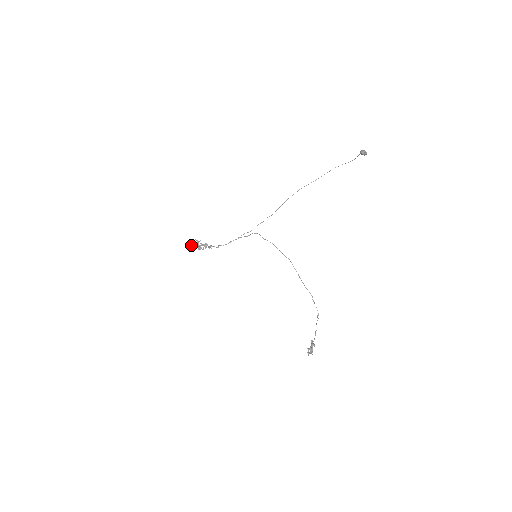
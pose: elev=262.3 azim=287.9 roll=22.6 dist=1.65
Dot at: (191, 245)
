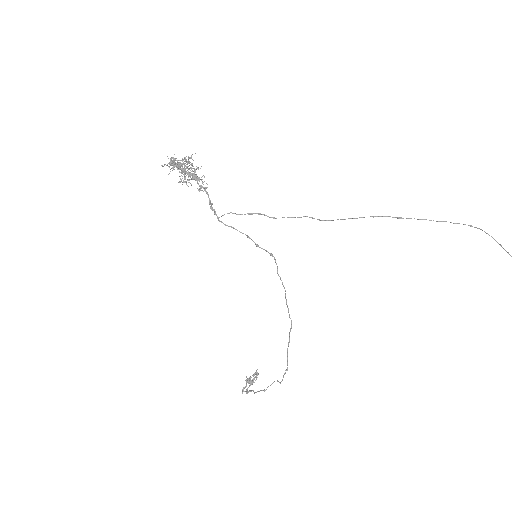
Dot at: occluded
